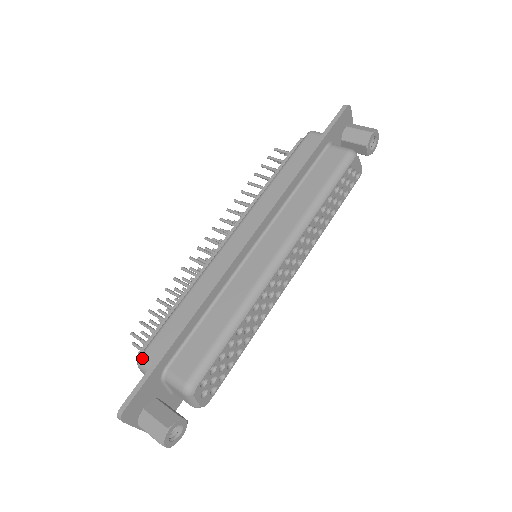
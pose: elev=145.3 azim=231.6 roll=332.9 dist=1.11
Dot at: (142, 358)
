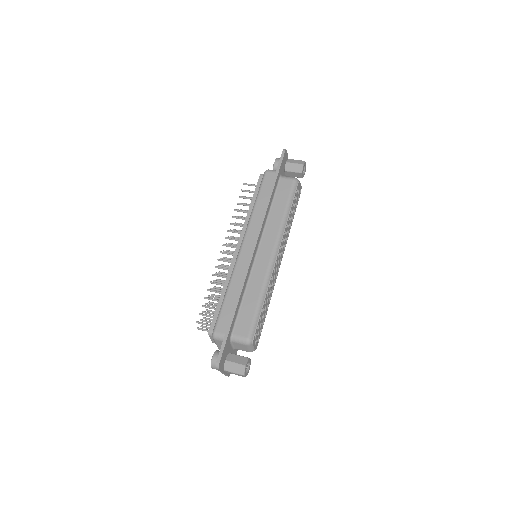
Dot at: (216, 333)
